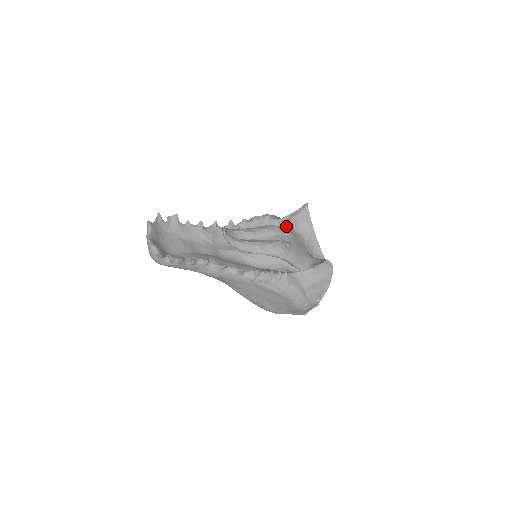
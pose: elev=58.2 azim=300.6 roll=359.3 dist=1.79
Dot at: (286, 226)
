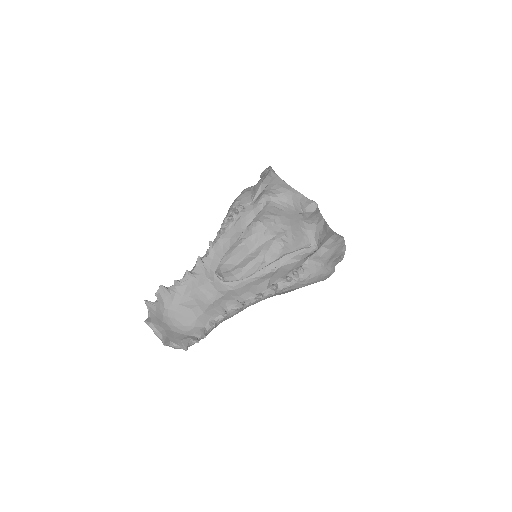
Dot at: (262, 200)
